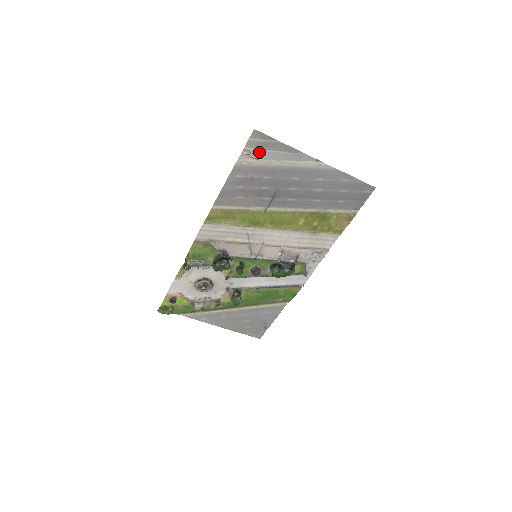
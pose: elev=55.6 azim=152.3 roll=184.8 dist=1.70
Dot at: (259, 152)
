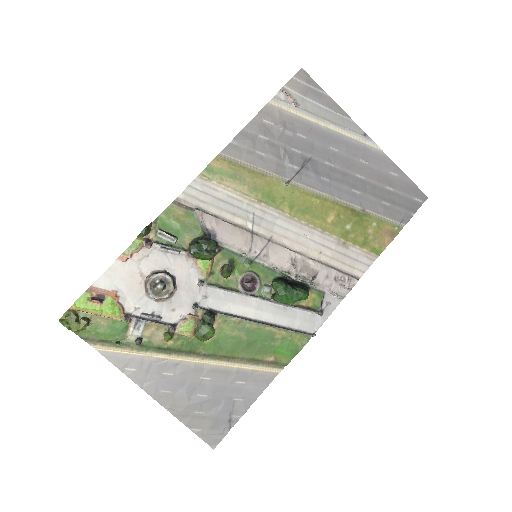
Dot at: (300, 98)
